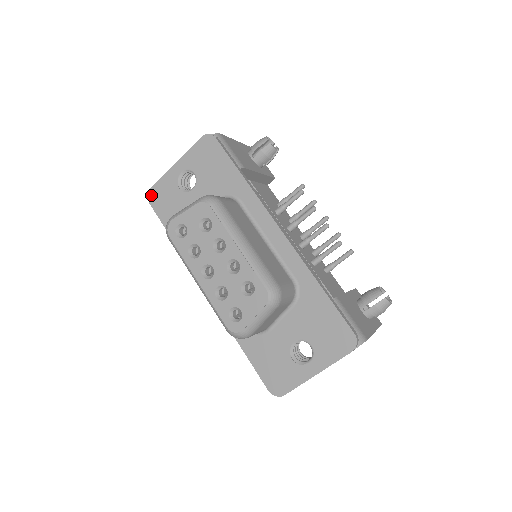
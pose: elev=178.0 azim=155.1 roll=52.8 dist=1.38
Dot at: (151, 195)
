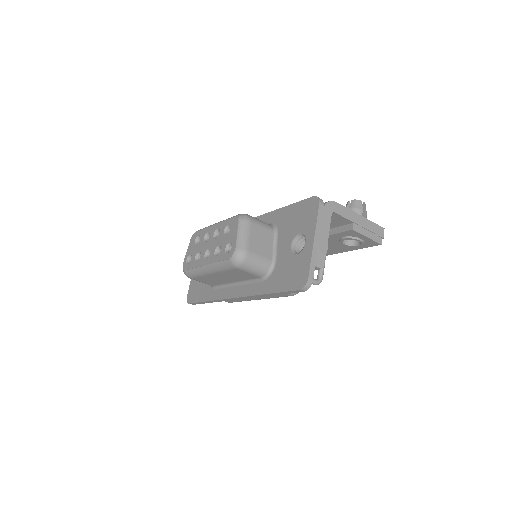
Dot at: (188, 299)
